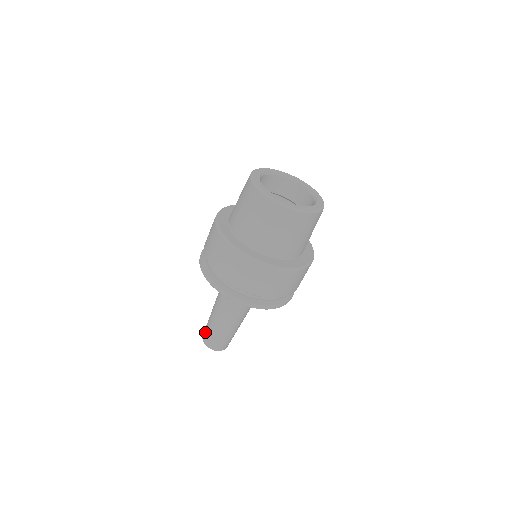
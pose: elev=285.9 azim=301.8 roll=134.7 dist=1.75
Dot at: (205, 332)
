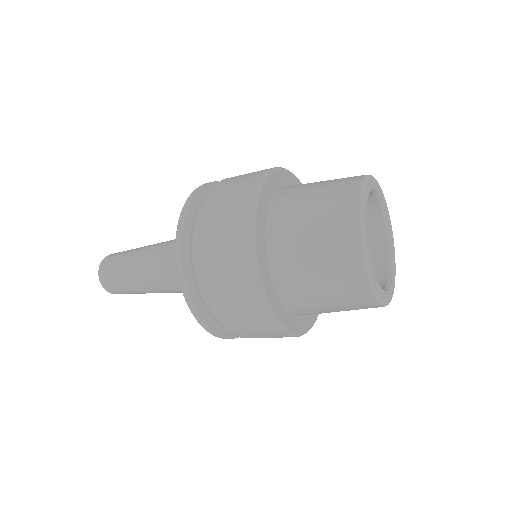
Dot at: (110, 263)
